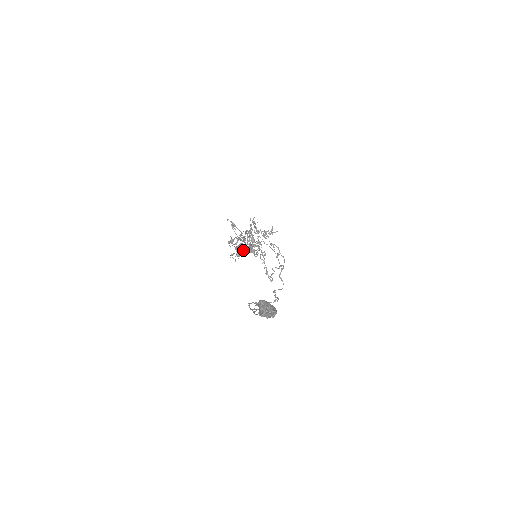
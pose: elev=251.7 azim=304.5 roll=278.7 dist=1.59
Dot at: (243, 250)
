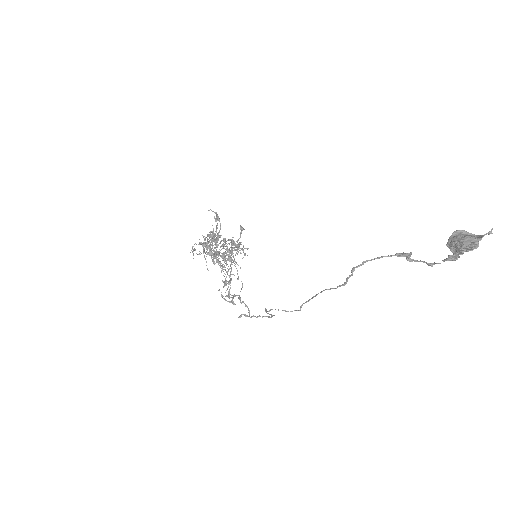
Dot at: occluded
